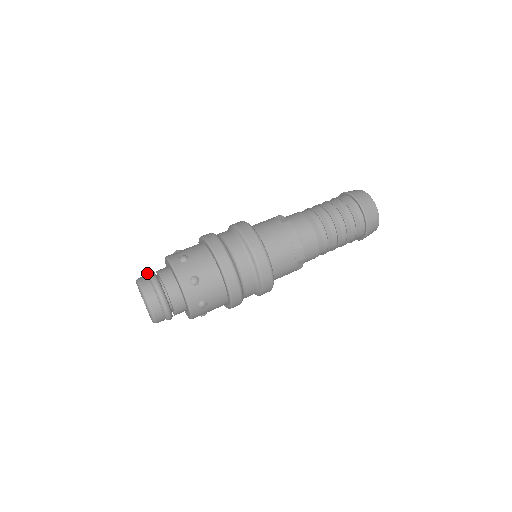
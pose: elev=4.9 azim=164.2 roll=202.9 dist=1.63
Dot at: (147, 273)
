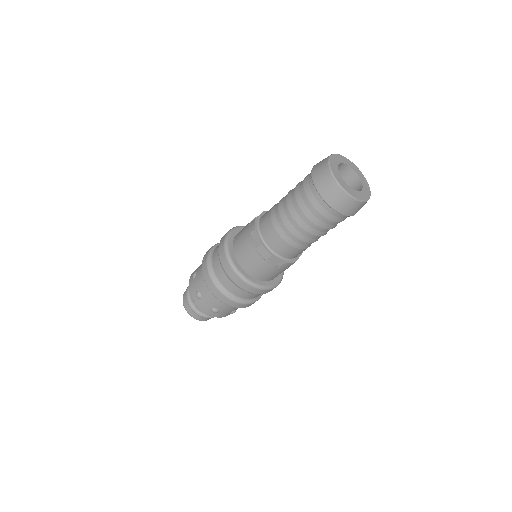
Dot at: (186, 292)
